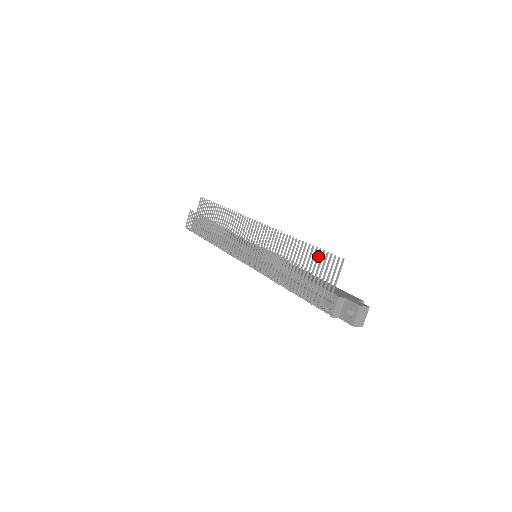
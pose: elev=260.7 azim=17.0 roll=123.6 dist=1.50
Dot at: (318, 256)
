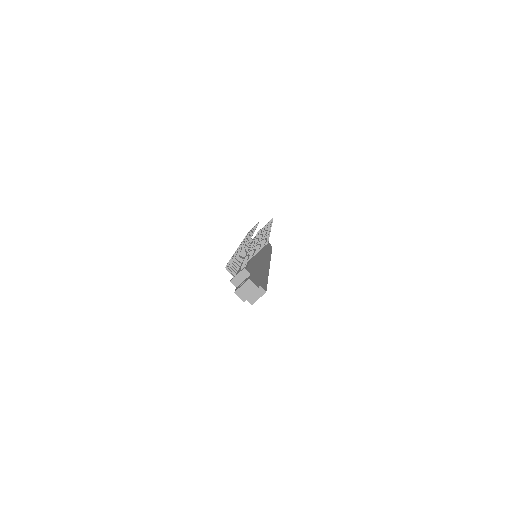
Dot at: occluded
